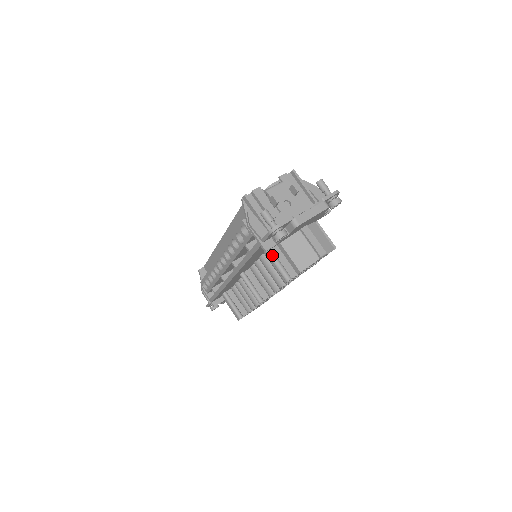
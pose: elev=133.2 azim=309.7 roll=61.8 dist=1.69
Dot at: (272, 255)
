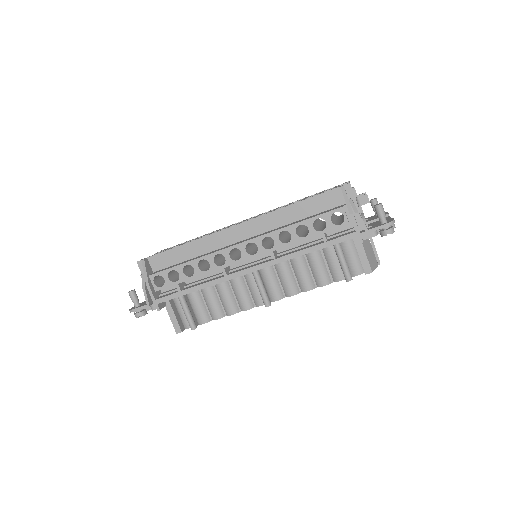
Dot at: (342, 251)
